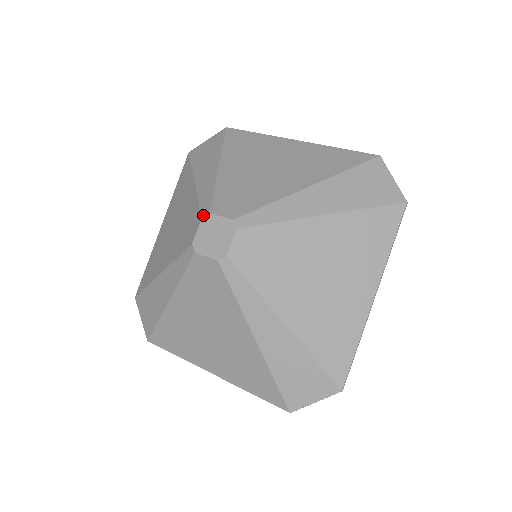
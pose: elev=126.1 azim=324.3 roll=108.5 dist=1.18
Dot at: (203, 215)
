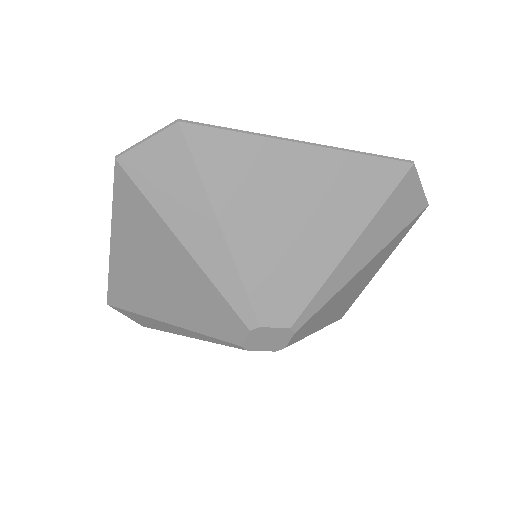
Dot at: (250, 328)
